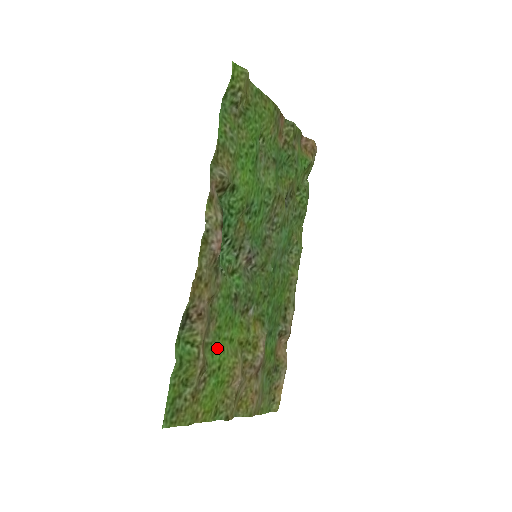
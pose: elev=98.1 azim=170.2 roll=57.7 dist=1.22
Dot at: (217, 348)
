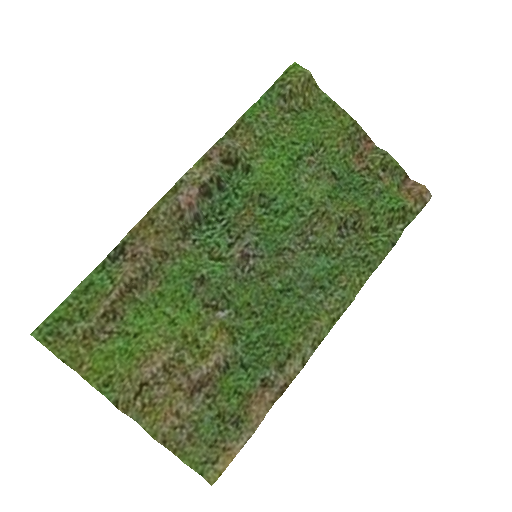
Dot at: (147, 314)
